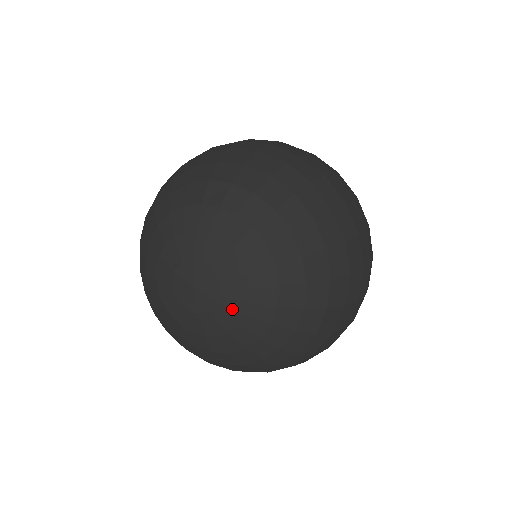
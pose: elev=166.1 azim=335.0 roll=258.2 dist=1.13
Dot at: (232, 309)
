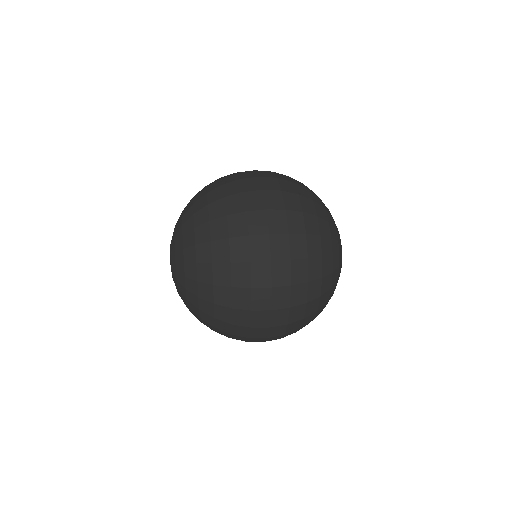
Dot at: (175, 284)
